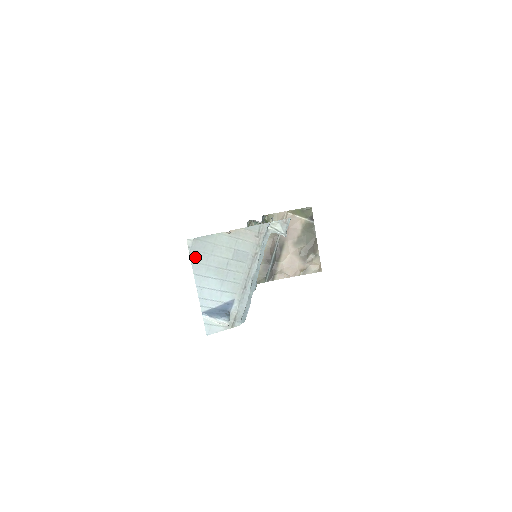
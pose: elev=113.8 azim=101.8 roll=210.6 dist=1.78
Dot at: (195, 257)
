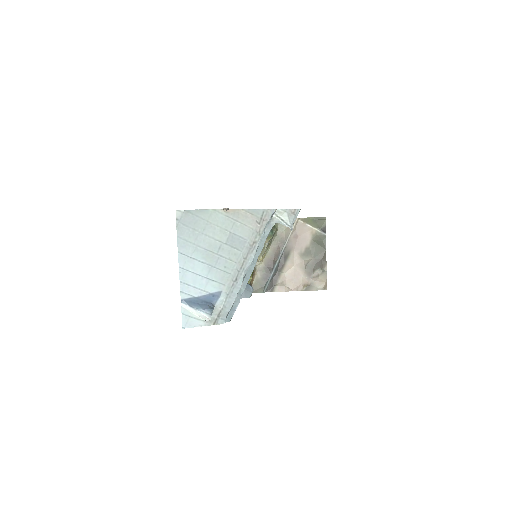
Dot at: (183, 232)
